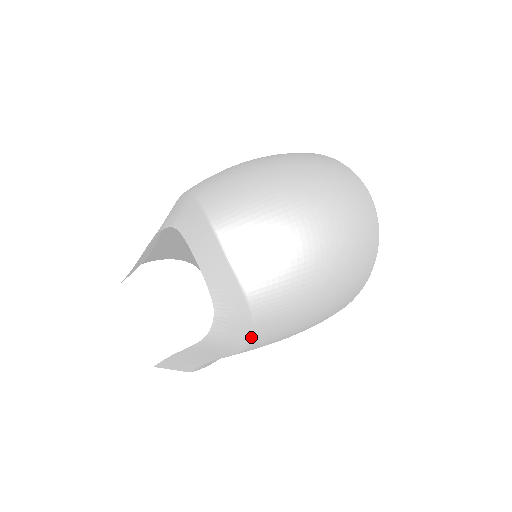
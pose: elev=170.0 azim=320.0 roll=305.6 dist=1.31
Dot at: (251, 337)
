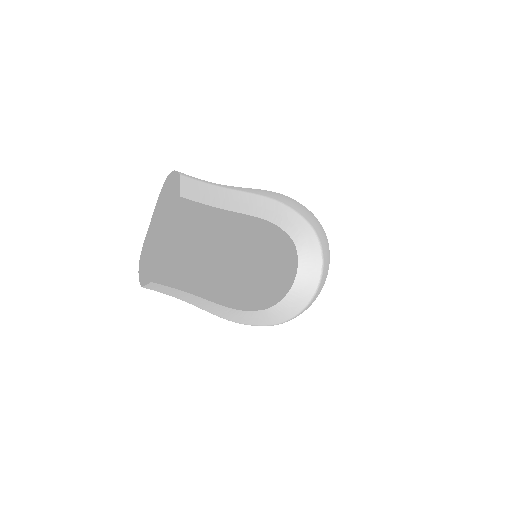
Dot at: (254, 325)
